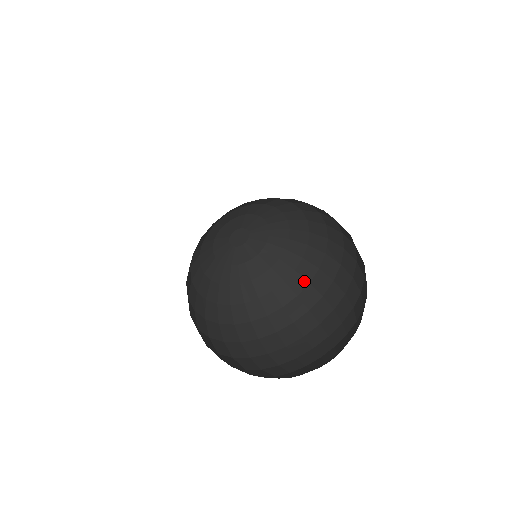
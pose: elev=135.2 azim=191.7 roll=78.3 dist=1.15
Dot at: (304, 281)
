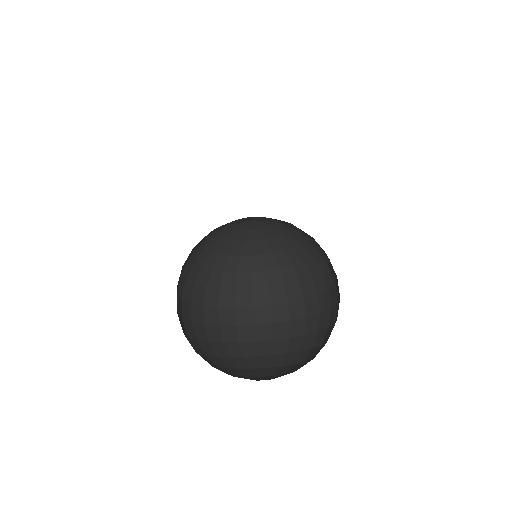
Dot at: (295, 277)
